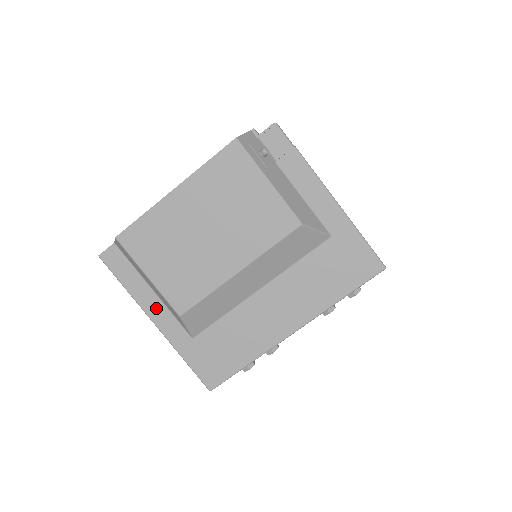
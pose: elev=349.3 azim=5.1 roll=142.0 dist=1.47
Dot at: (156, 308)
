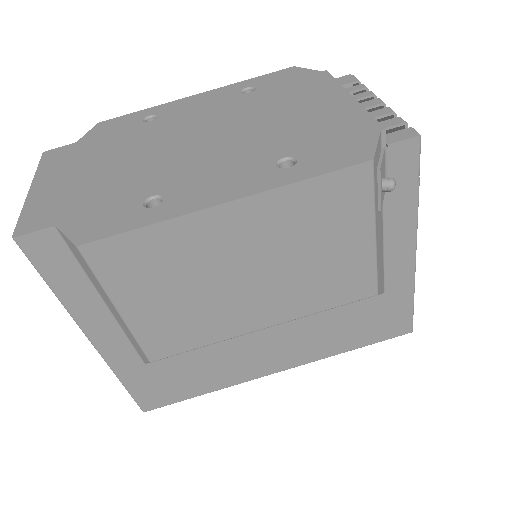
Dot at: (102, 325)
